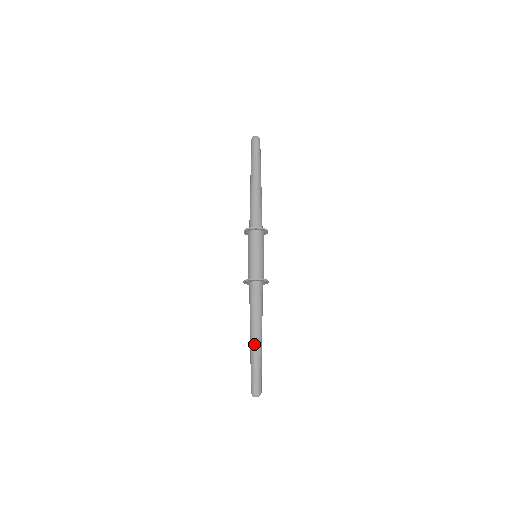
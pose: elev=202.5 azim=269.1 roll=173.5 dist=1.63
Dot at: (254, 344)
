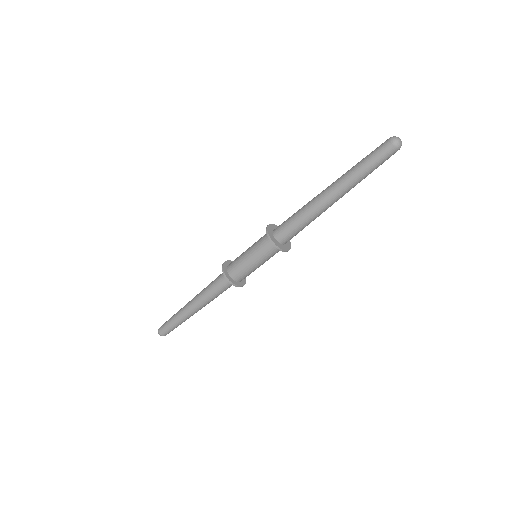
Dot at: (190, 315)
